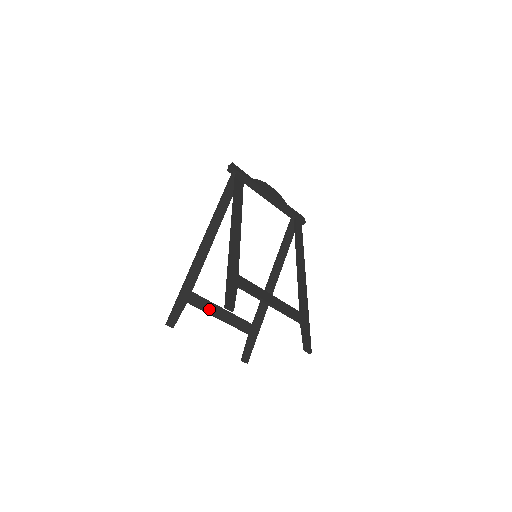
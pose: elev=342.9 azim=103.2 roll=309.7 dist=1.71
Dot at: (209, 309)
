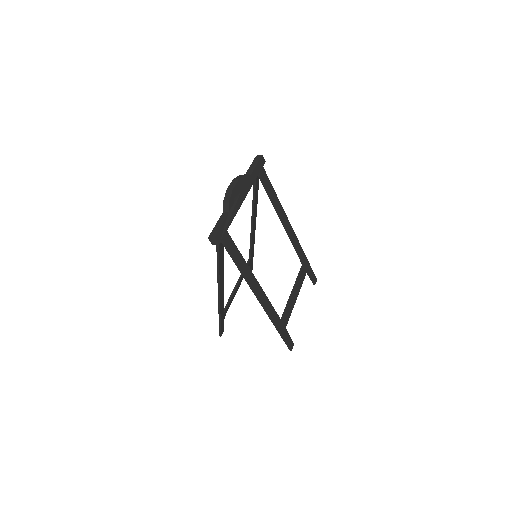
Dot at: (233, 298)
